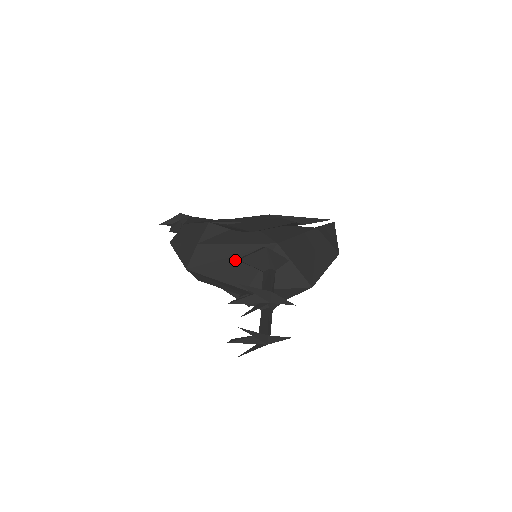
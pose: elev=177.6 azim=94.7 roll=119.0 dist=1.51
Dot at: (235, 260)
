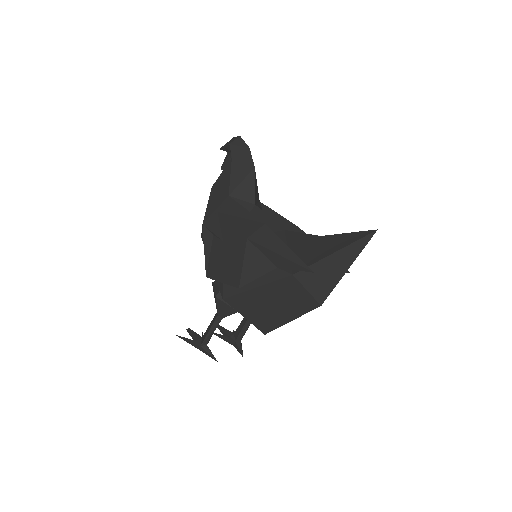
Dot at: occluded
